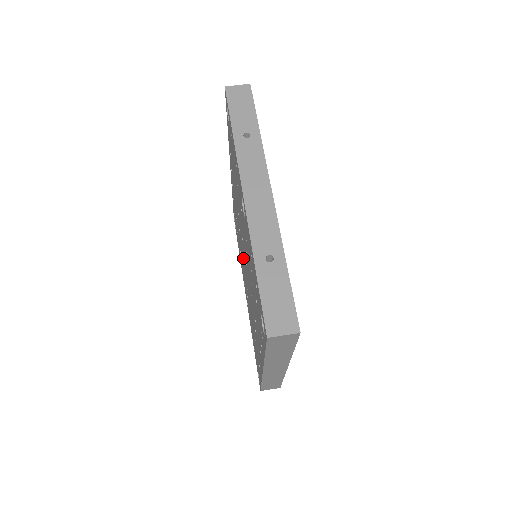
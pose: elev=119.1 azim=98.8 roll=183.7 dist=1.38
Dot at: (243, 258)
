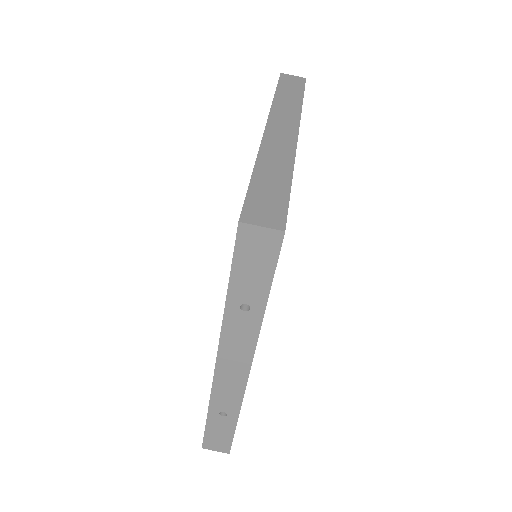
Dot at: occluded
